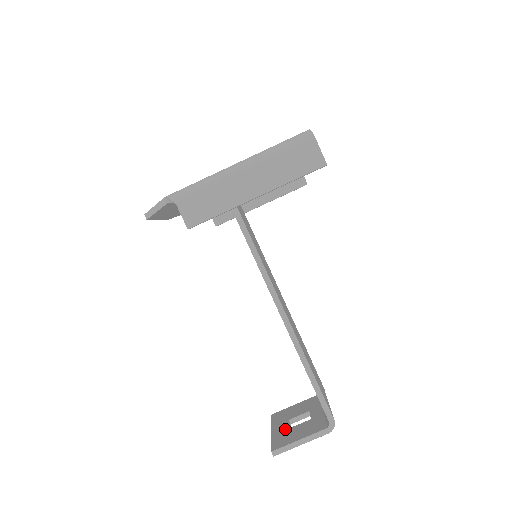
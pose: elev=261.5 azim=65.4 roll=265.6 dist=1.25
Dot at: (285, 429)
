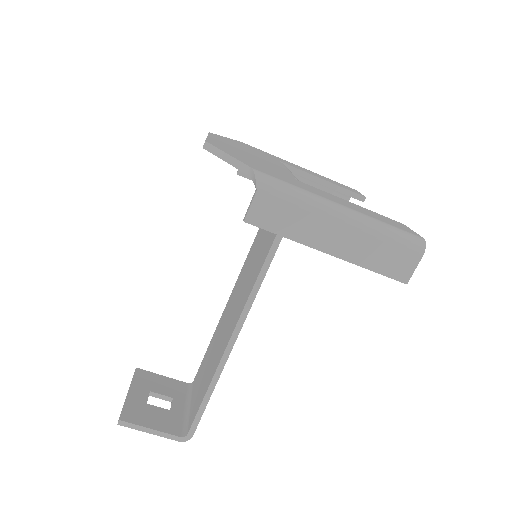
Dot at: (143, 401)
